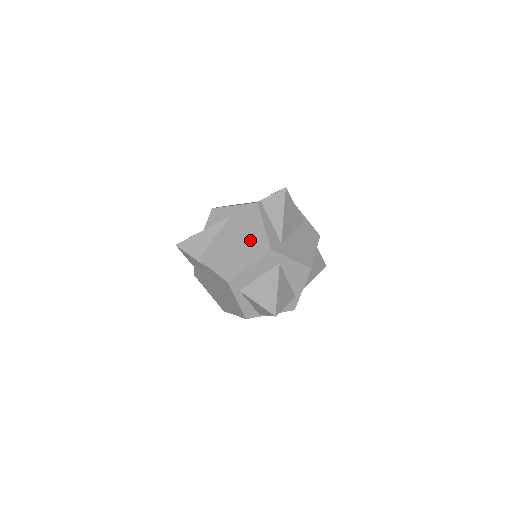
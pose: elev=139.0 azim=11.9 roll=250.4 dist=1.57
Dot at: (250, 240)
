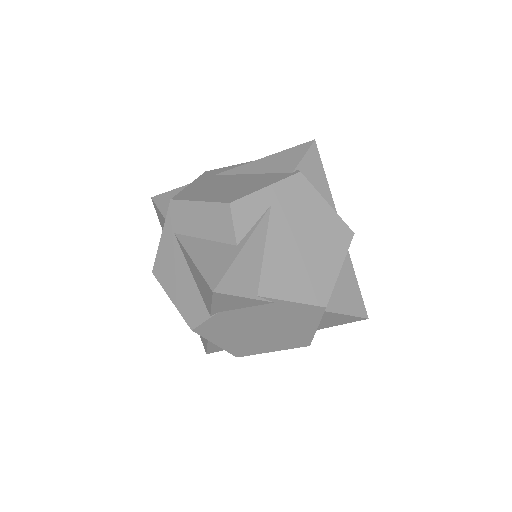
Dot at: (321, 232)
